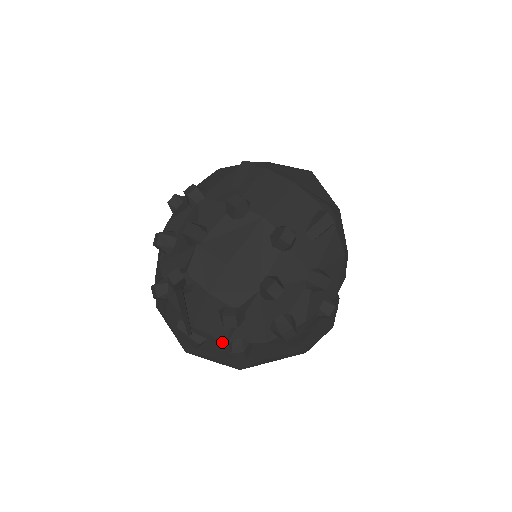
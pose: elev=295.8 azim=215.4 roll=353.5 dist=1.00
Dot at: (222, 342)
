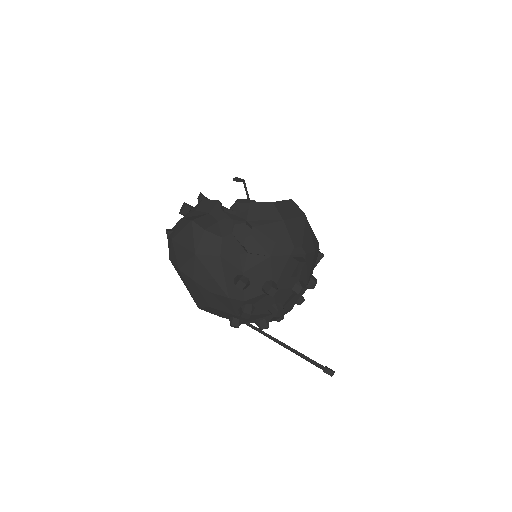
Dot at: occluded
